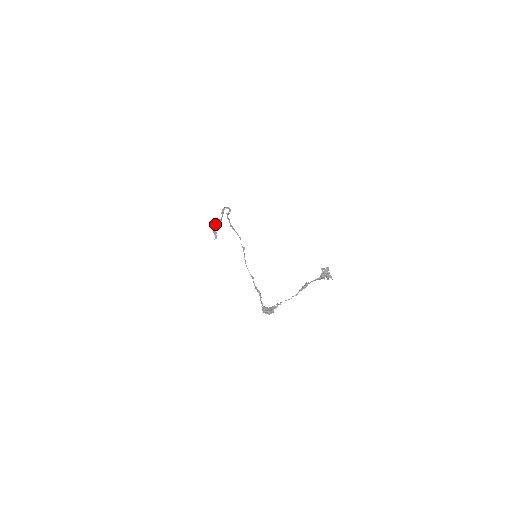
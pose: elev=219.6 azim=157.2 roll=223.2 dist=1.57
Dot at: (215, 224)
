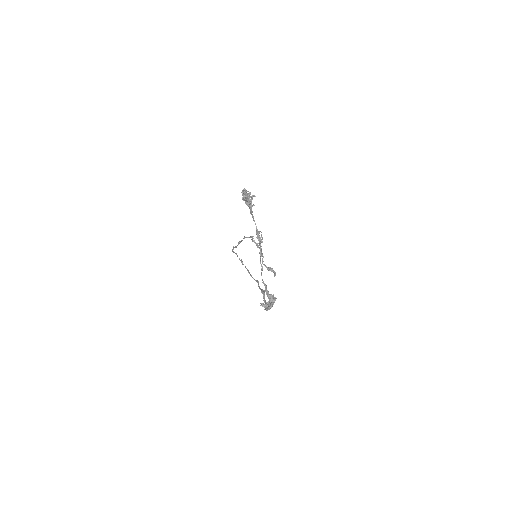
Dot at: (262, 262)
